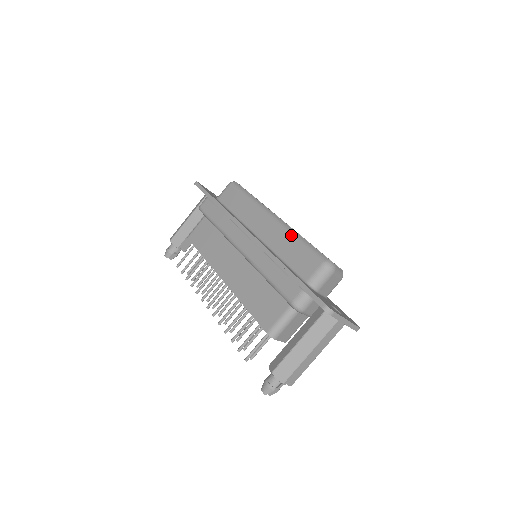
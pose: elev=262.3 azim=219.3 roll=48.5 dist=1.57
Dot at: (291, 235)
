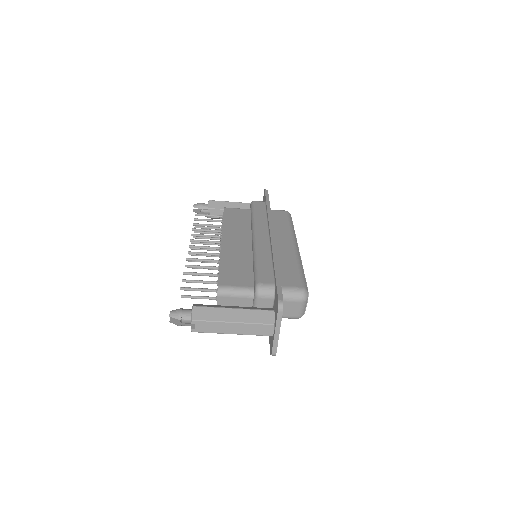
Dot at: (298, 260)
